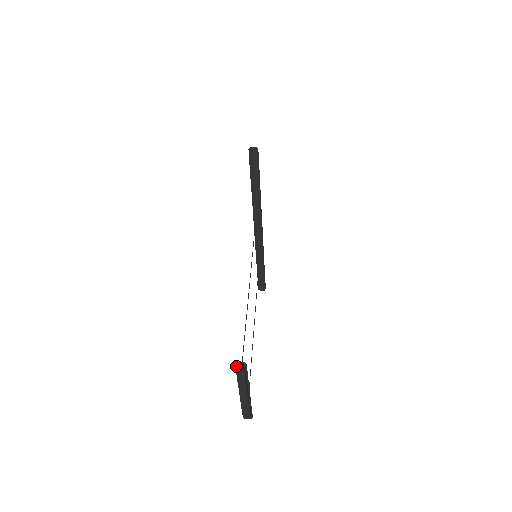
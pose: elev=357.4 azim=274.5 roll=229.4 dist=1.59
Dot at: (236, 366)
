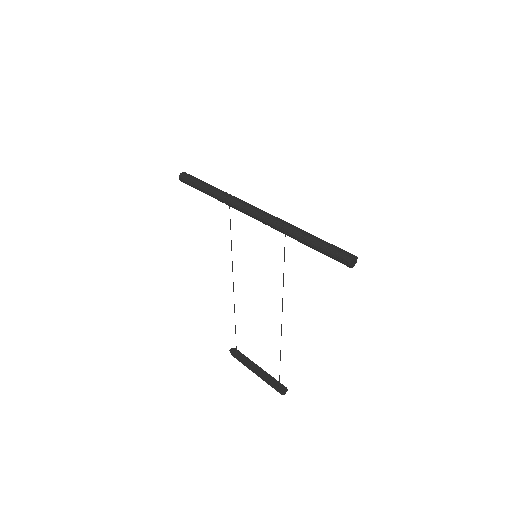
Dot at: (280, 391)
